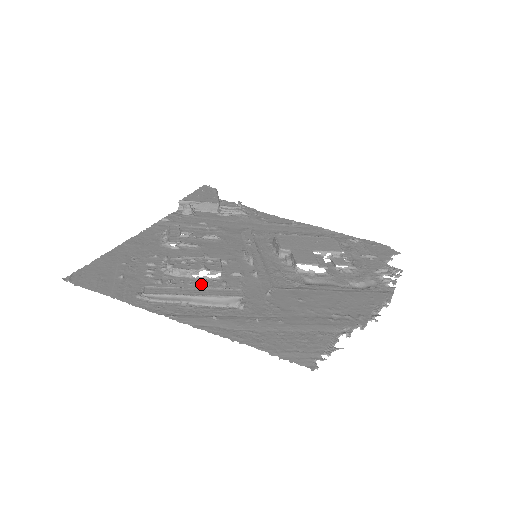
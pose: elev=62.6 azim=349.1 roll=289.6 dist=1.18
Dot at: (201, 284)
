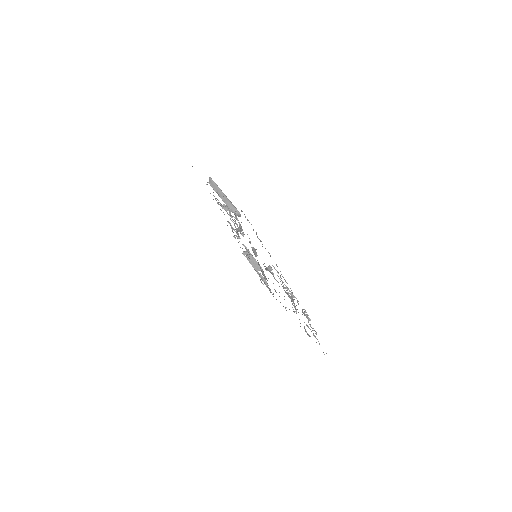
Dot at: occluded
